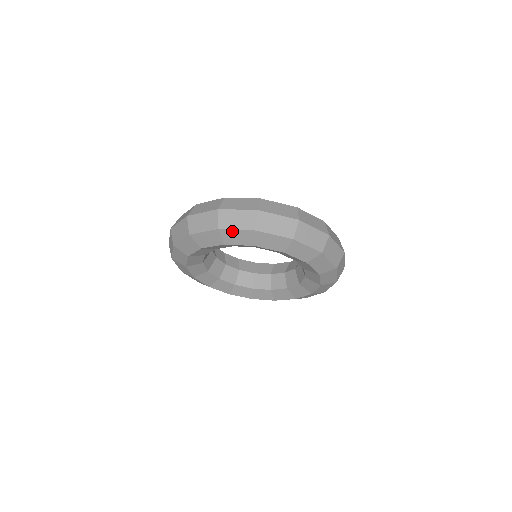
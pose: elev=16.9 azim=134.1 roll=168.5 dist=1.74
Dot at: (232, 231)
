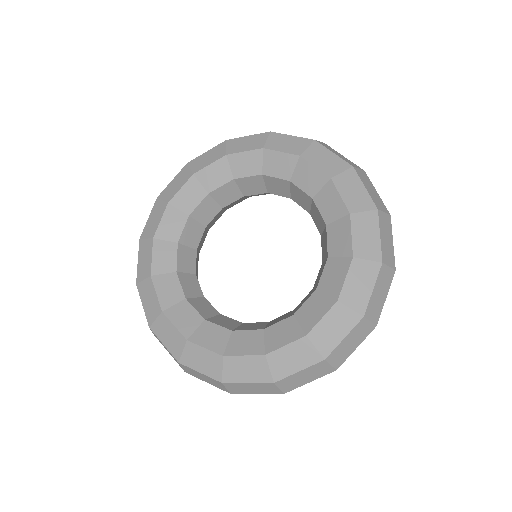
Dot at: (285, 136)
